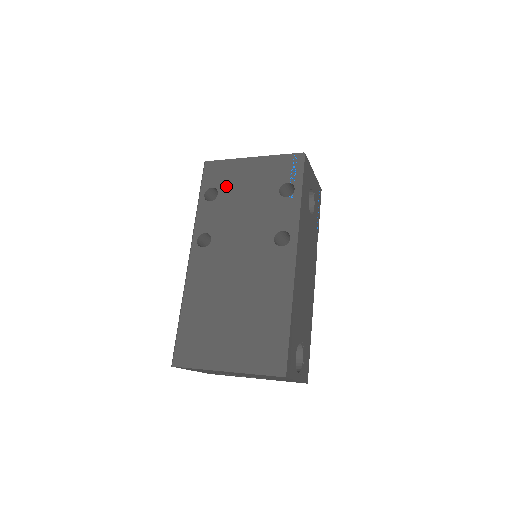
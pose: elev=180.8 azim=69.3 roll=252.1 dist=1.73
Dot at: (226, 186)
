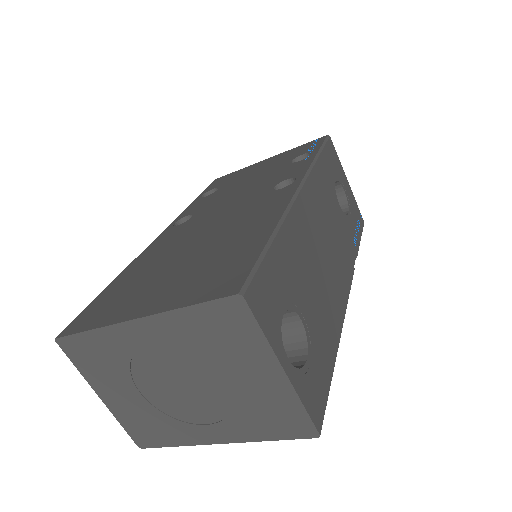
Dot at: (229, 182)
